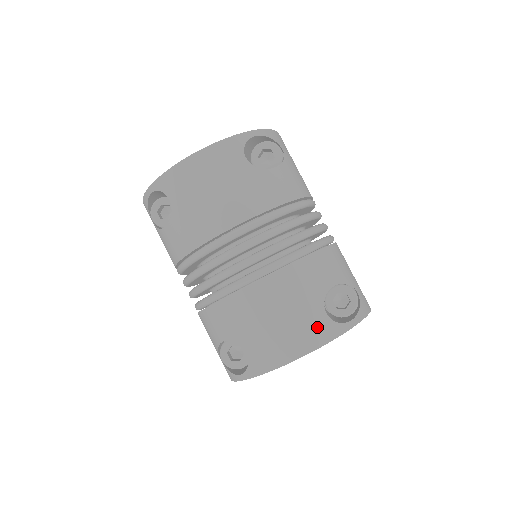
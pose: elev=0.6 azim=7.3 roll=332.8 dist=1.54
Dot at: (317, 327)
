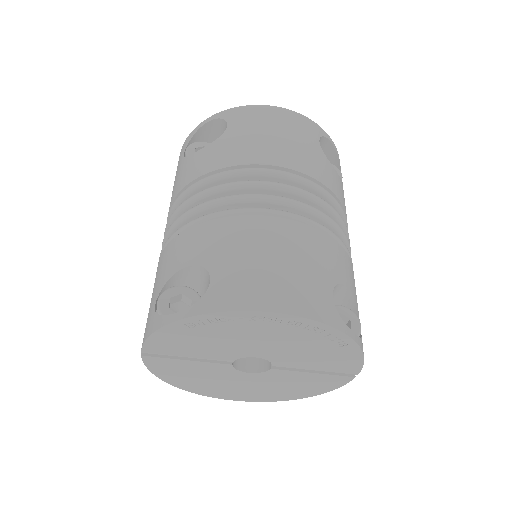
Dot at: (317, 298)
